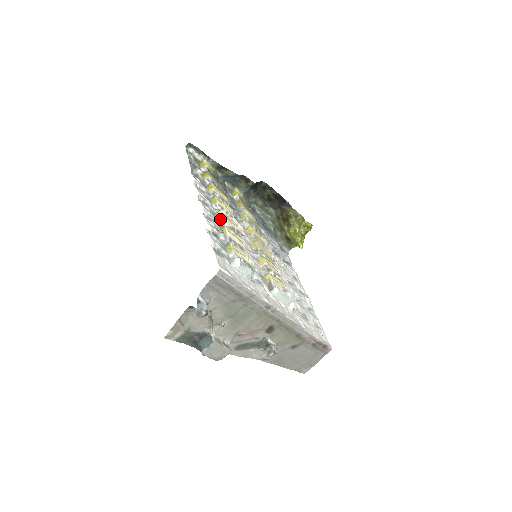
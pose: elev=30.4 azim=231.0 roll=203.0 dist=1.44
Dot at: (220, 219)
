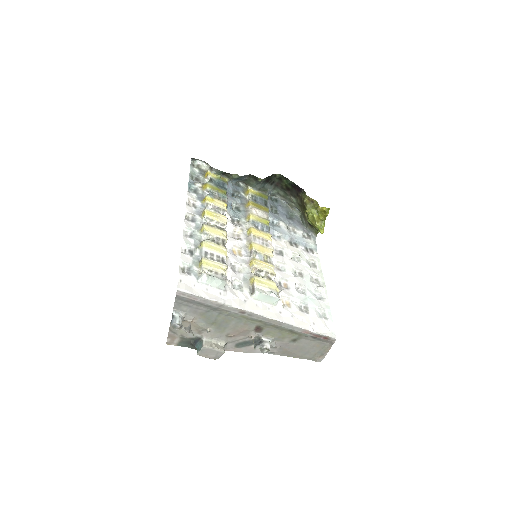
Dot at: (203, 233)
